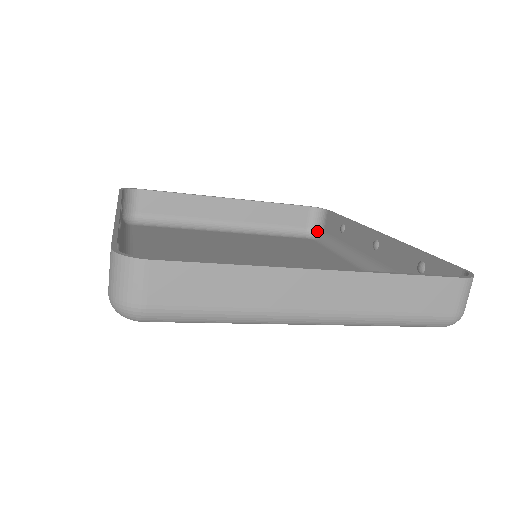
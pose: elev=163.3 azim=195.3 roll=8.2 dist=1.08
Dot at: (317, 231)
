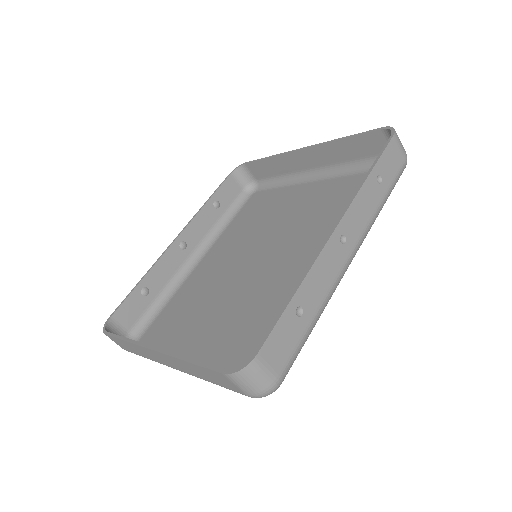
Dot at: occluded
